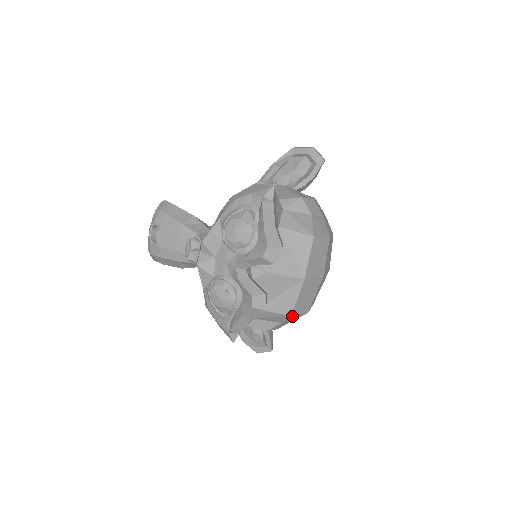
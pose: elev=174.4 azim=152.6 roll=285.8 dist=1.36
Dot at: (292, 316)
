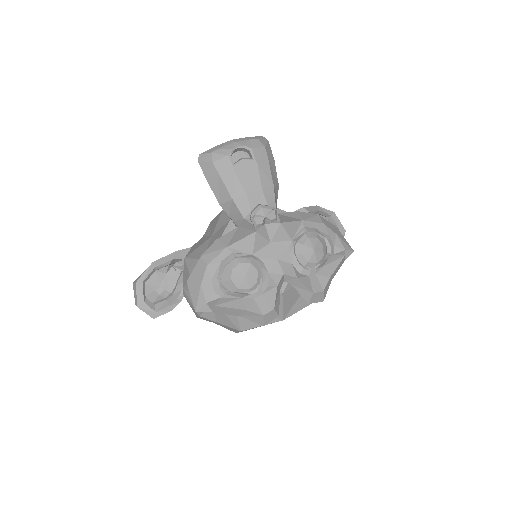
Dot at: (238, 330)
